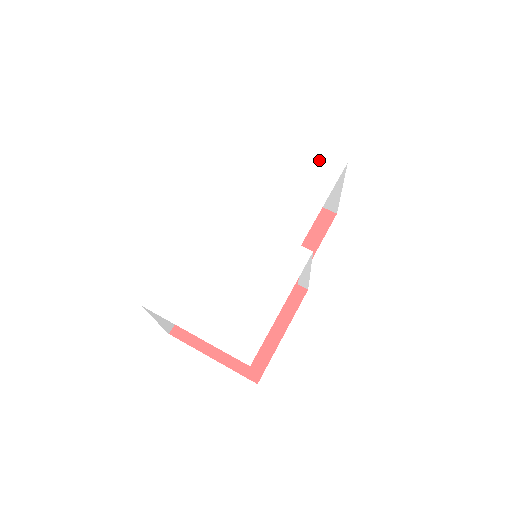
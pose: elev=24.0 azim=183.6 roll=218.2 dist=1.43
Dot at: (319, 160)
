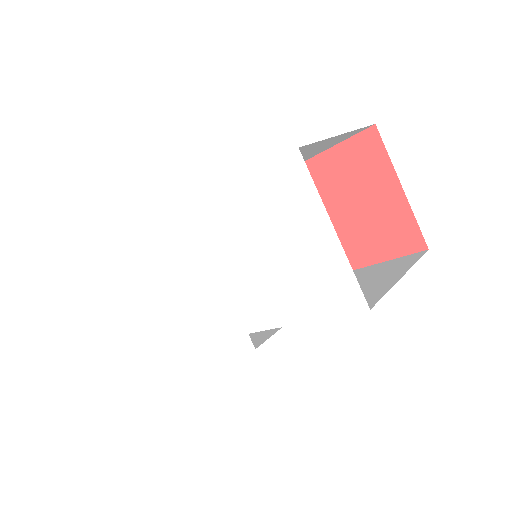
Dot at: (337, 272)
